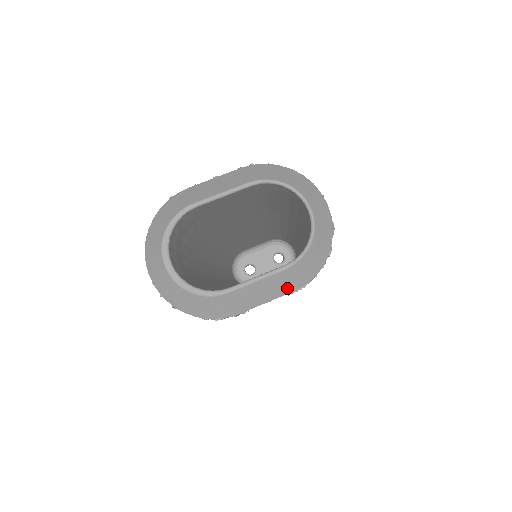
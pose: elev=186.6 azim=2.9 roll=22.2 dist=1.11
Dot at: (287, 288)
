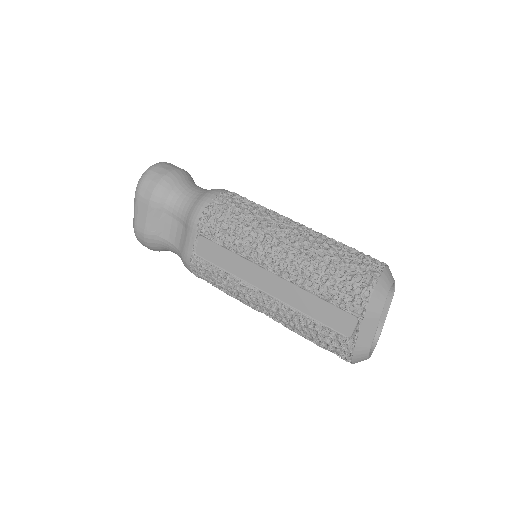
Dot at: occluded
